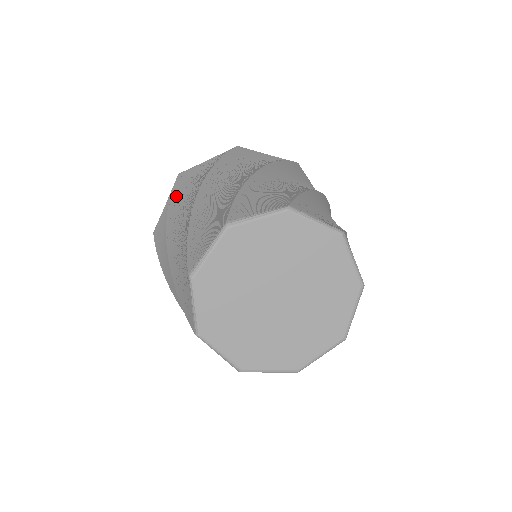
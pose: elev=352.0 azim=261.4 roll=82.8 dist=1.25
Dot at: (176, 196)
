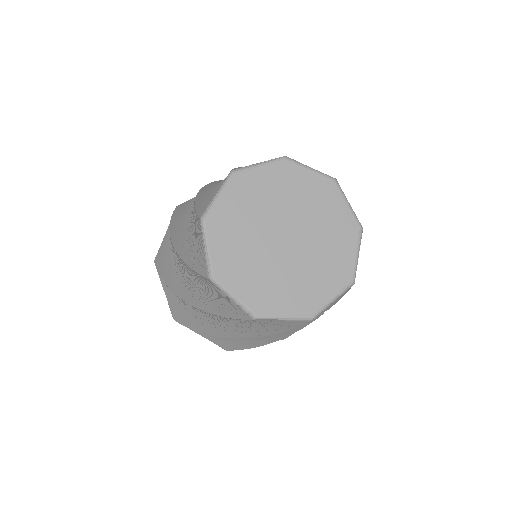
Dot at: (177, 214)
